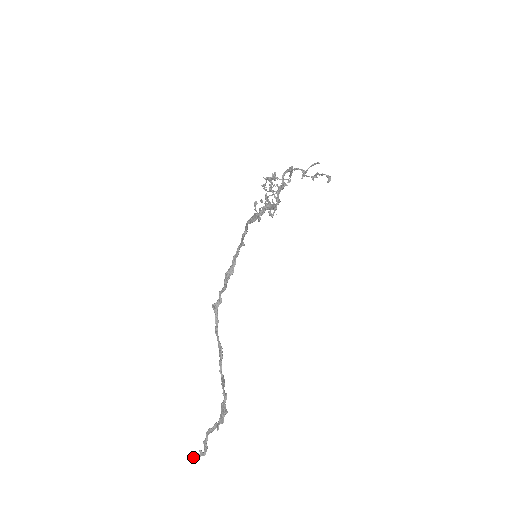
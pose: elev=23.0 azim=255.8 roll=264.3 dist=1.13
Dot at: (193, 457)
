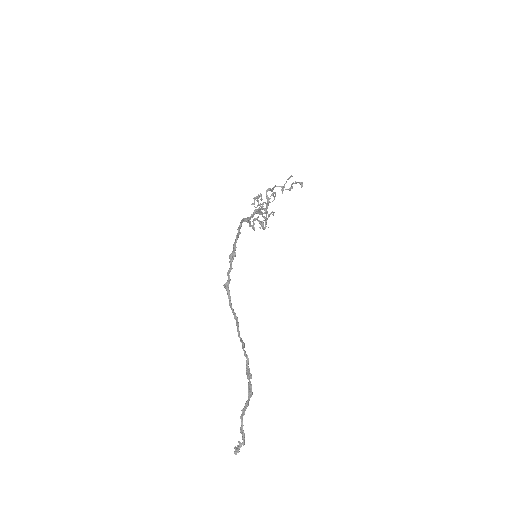
Dot at: (234, 451)
